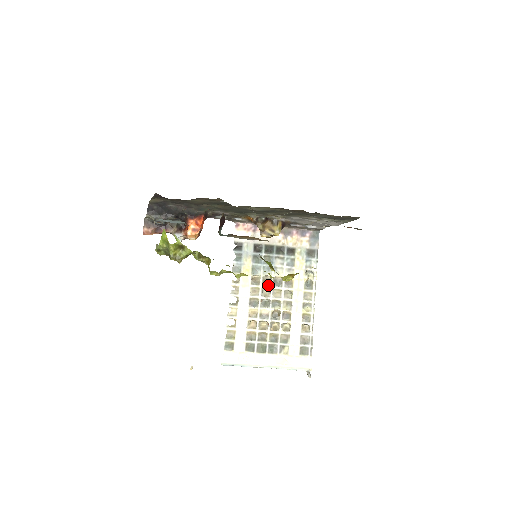
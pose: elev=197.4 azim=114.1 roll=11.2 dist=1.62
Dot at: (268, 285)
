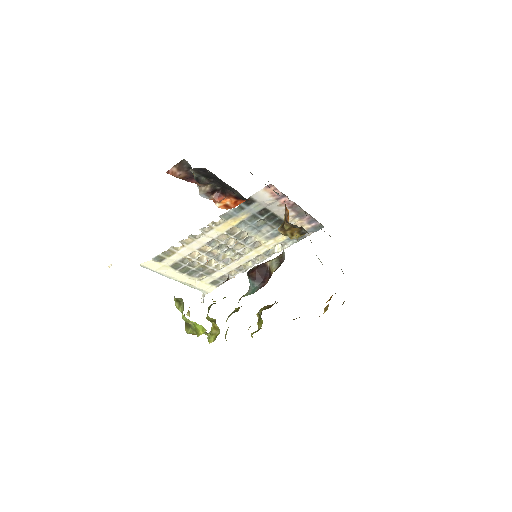
Dot at: (239, 239)
